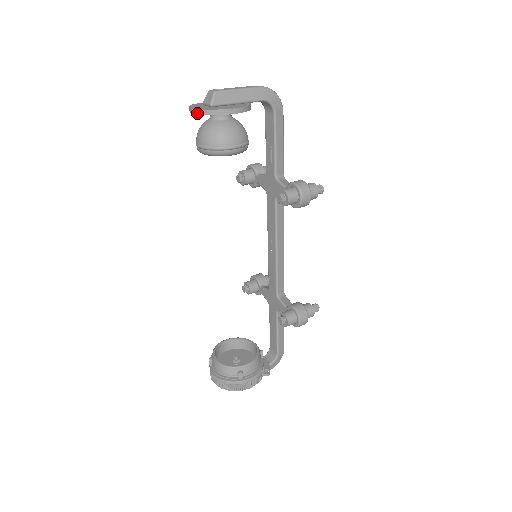
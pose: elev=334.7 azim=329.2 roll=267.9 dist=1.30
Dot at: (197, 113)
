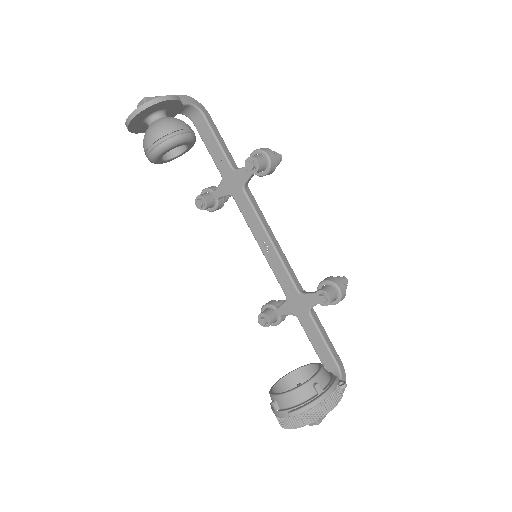
Dot at: (137, 113)
